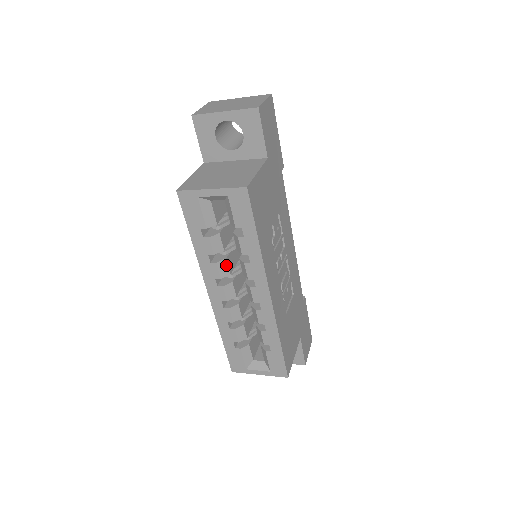
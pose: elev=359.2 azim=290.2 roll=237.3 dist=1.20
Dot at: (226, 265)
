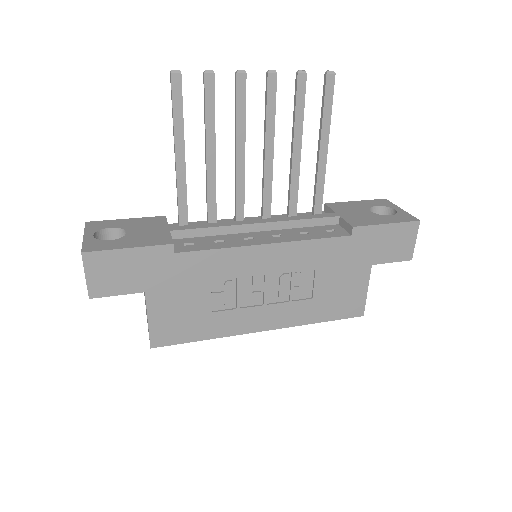
Dot at: occluded
